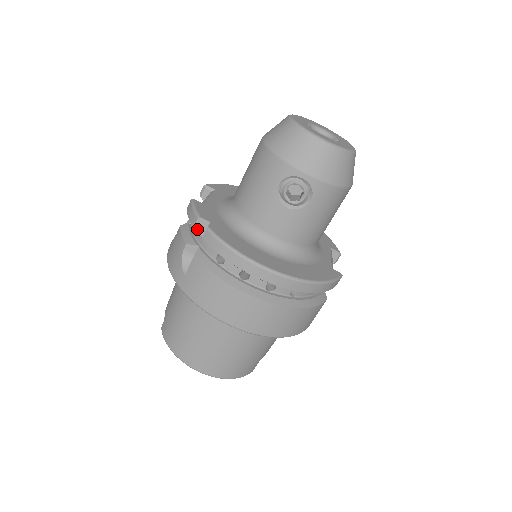
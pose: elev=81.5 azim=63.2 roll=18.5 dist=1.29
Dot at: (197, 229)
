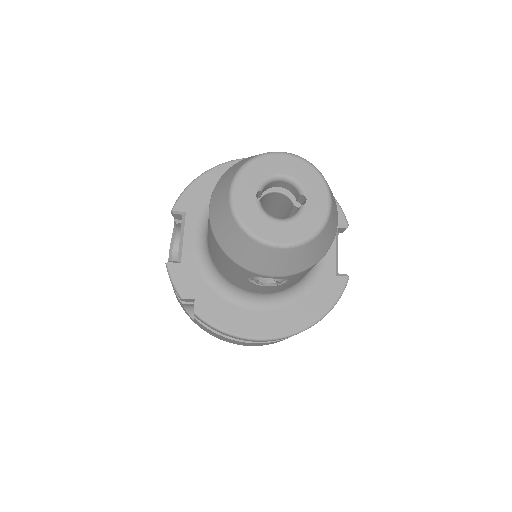
Dot at: (185, 301)
